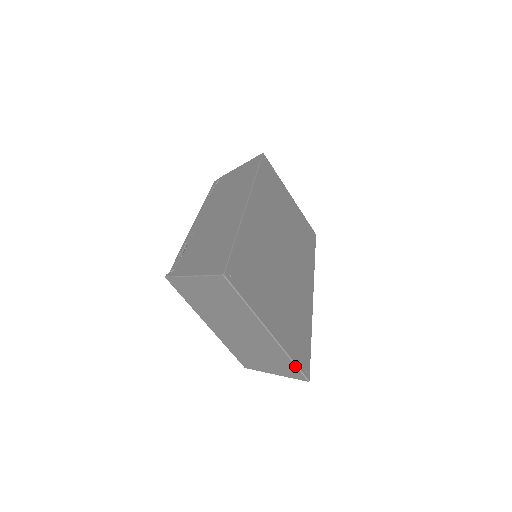
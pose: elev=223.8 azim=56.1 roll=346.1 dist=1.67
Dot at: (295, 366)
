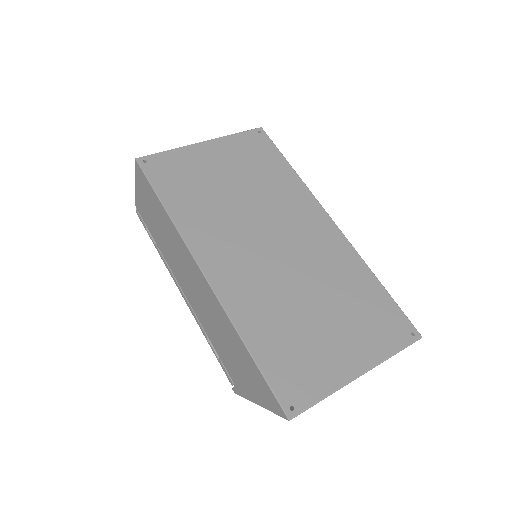
Dot at: occluded
